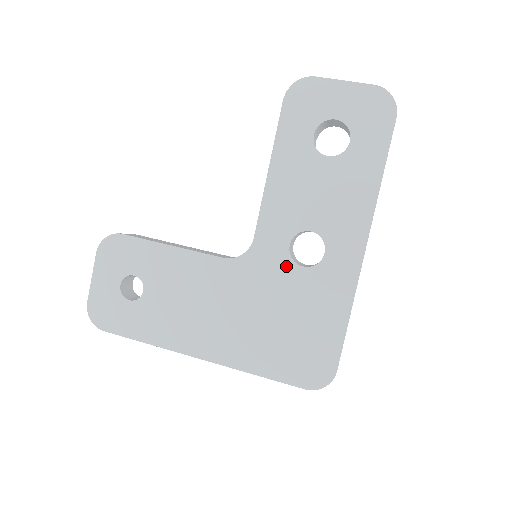
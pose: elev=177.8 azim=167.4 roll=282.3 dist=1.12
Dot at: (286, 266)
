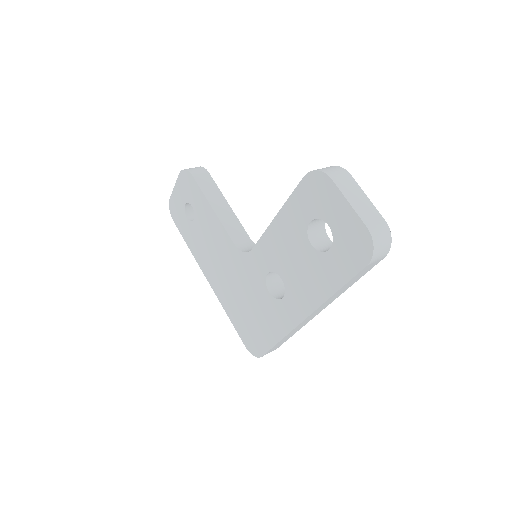
Dot at: (261, 282)
